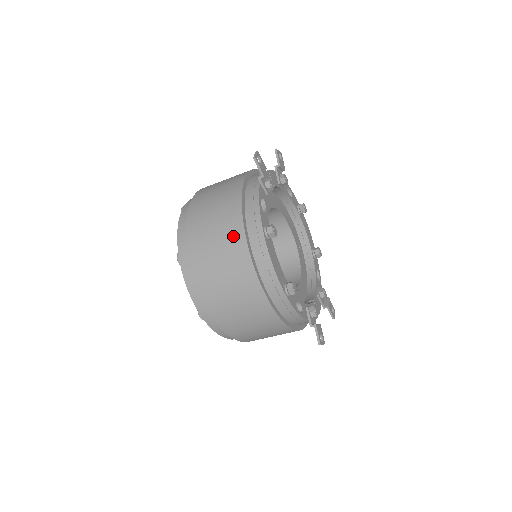
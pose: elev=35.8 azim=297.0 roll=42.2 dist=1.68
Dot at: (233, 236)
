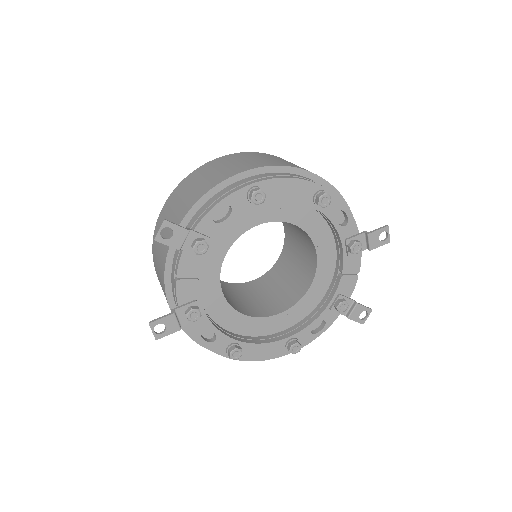
Dot at: occluded
